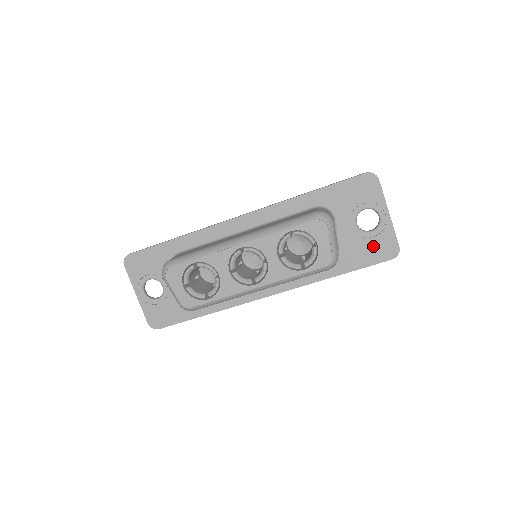
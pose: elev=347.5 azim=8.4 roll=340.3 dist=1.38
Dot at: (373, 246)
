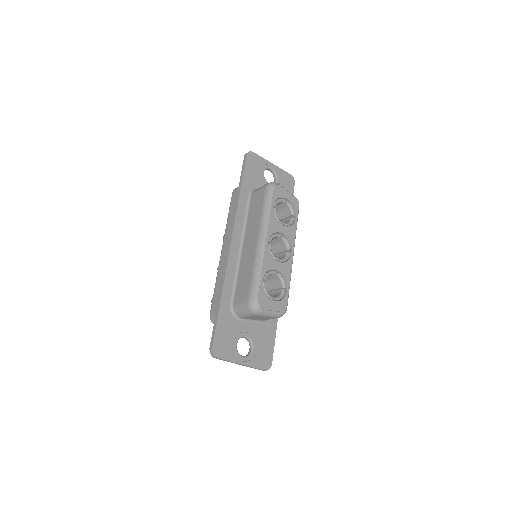
Dot at: (284, 186)
